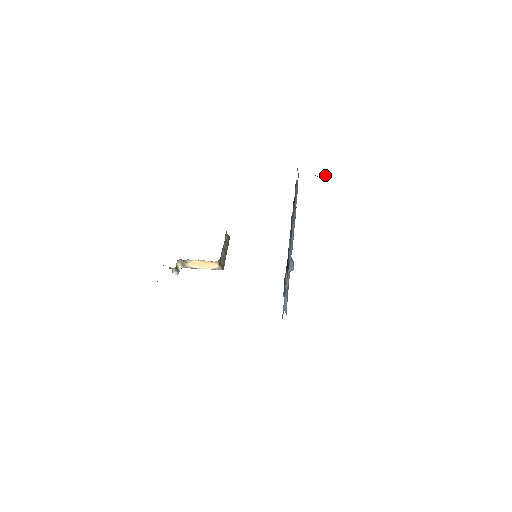
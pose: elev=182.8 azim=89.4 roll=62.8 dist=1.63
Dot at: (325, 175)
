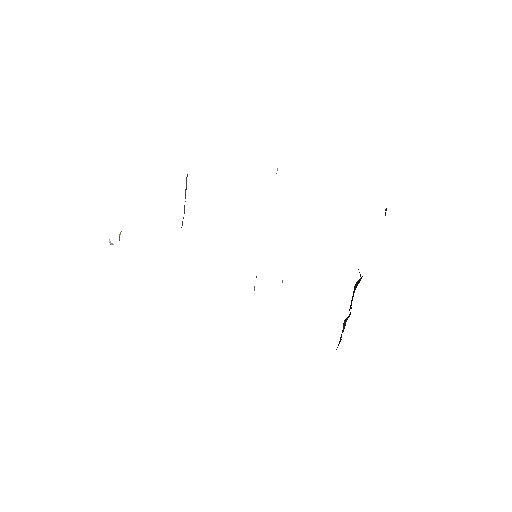
Dot at: occluded
